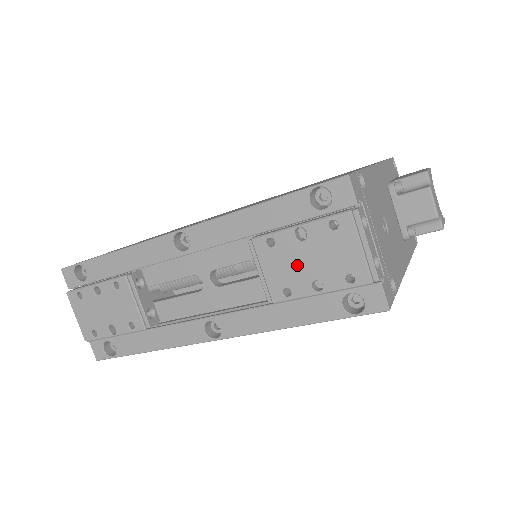
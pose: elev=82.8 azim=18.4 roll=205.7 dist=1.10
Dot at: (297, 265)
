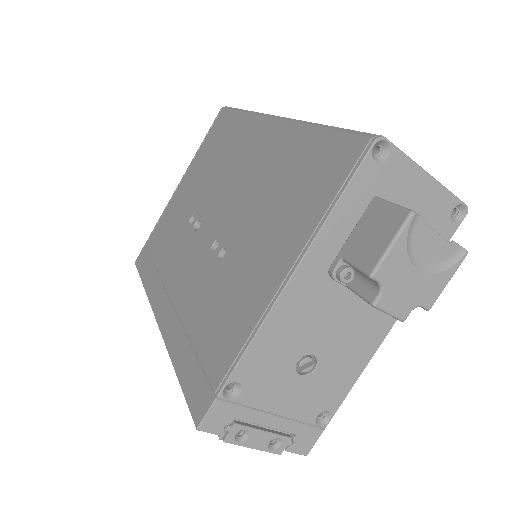
Dot at: occluded
